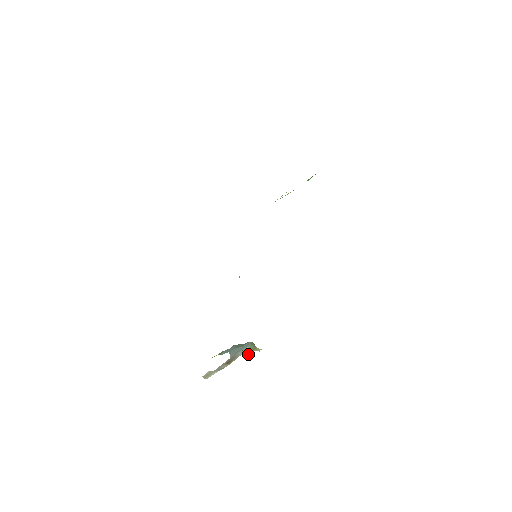
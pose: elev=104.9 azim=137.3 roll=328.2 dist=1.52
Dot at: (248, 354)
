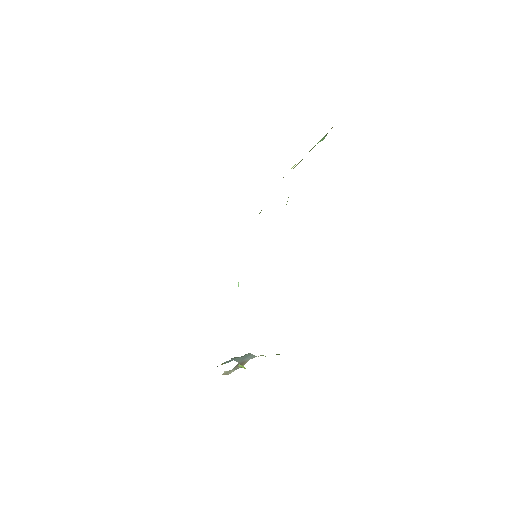
Dot at: (244, 368)
